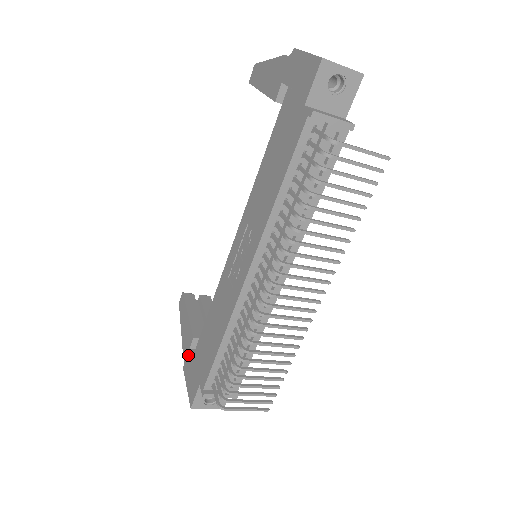
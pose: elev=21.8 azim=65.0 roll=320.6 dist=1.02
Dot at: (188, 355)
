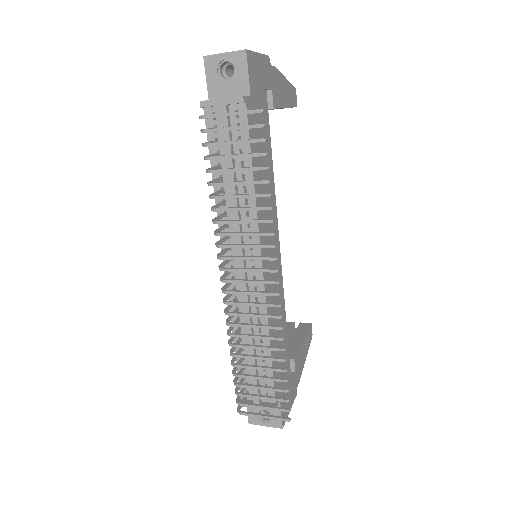
Dot at: occluded
